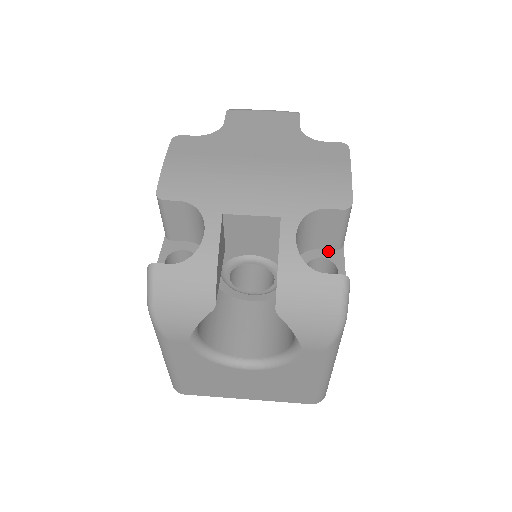
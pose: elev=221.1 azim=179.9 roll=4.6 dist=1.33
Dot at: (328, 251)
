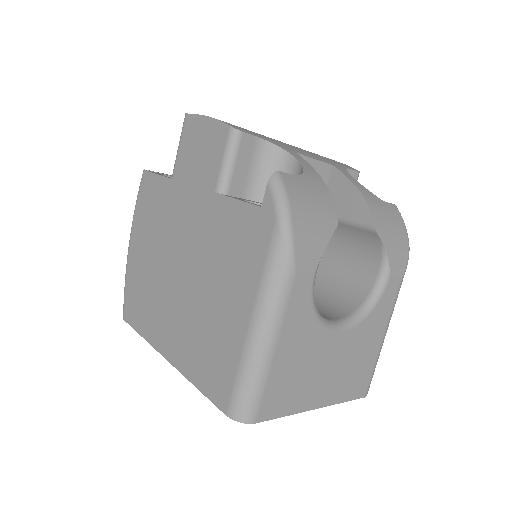
Dot at: occluded
